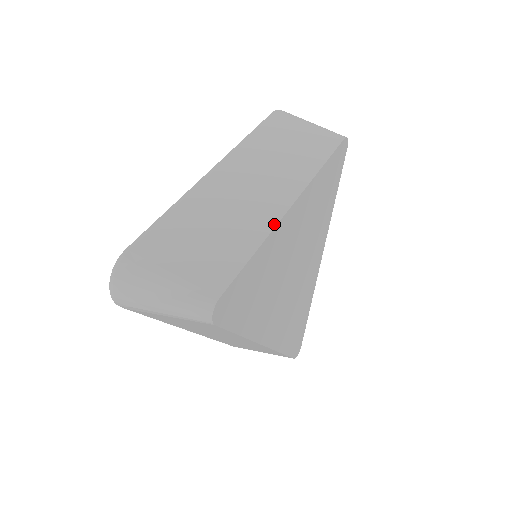
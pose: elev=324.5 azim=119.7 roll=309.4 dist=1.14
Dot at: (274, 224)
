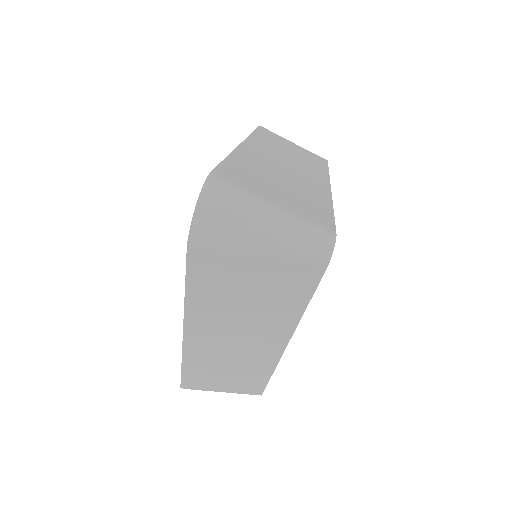
Dot at: (276, 363)
